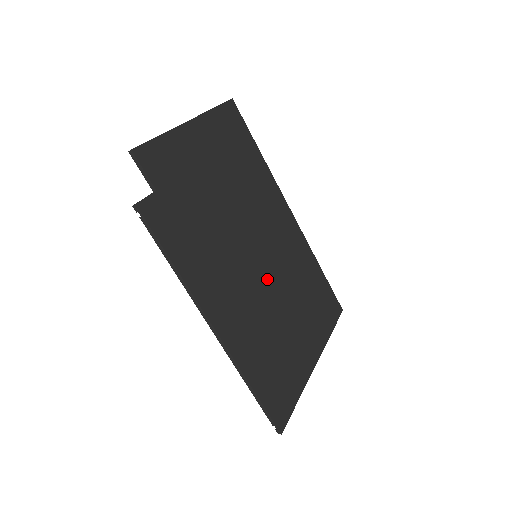
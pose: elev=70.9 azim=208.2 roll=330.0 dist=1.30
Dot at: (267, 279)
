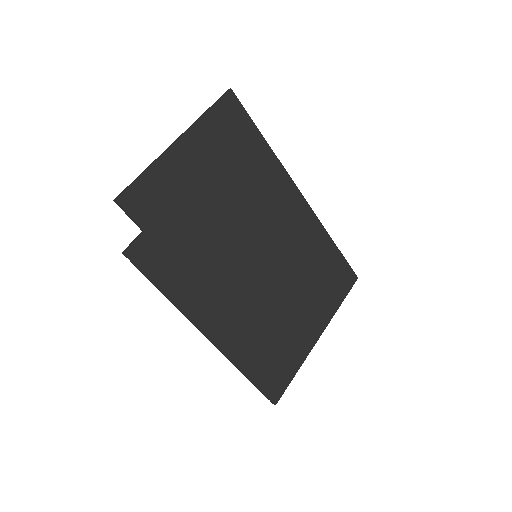
Dot at: (267, 276)
